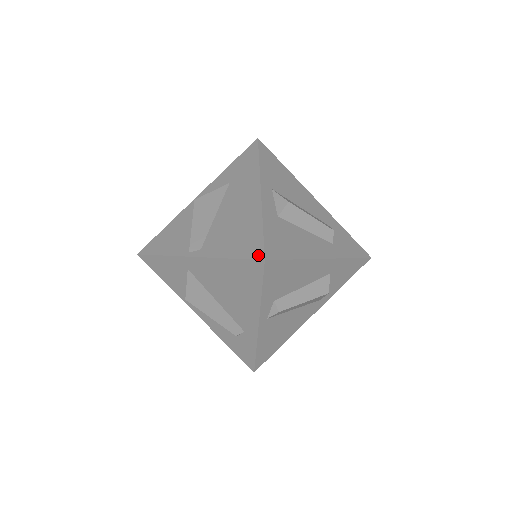
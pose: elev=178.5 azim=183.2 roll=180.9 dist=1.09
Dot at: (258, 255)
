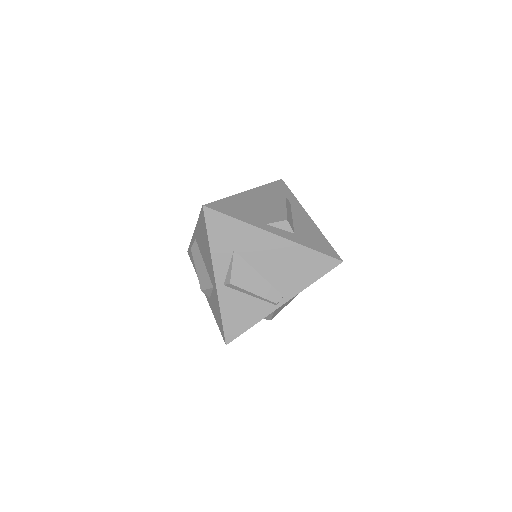
Dot at: (335, 264)
